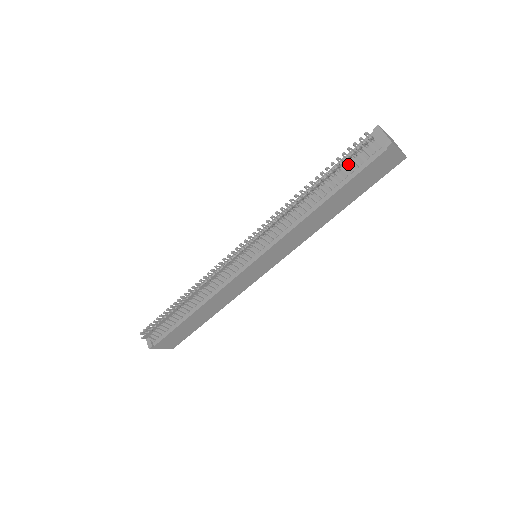
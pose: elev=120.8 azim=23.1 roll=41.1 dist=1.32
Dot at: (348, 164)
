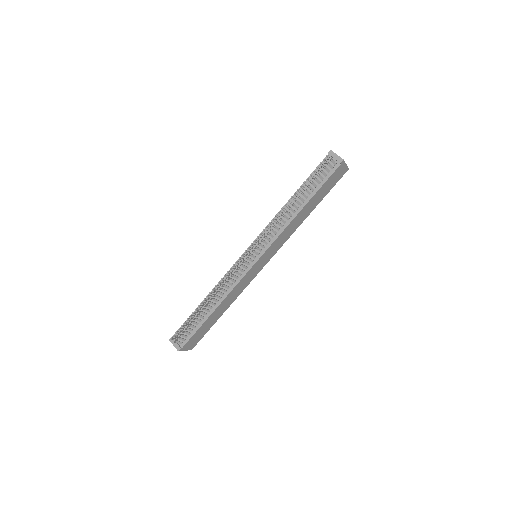
Dot at: occluded
